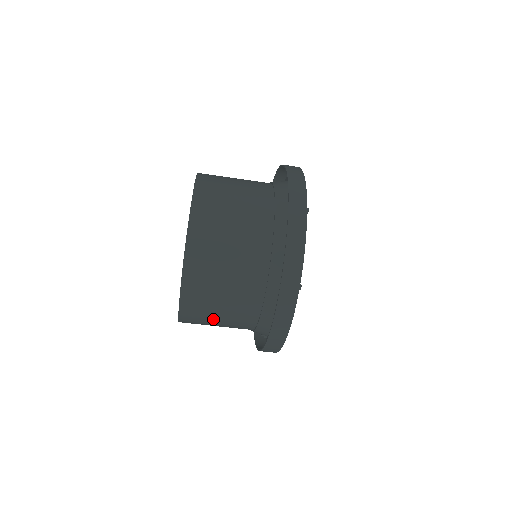
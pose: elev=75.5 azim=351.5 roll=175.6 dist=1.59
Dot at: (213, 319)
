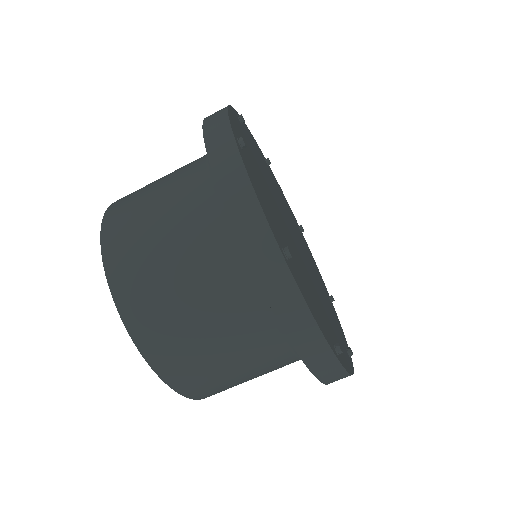
Dot at: (173, 298)
